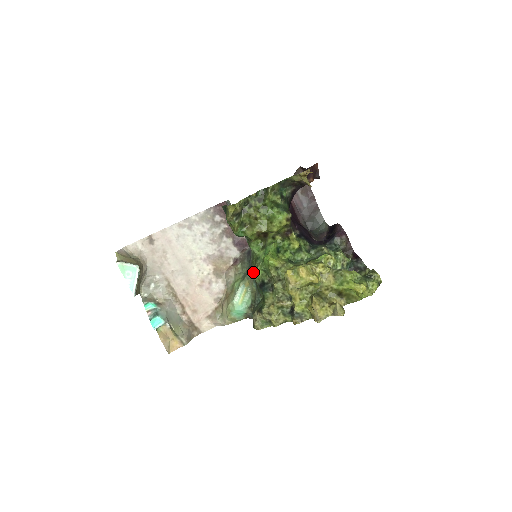
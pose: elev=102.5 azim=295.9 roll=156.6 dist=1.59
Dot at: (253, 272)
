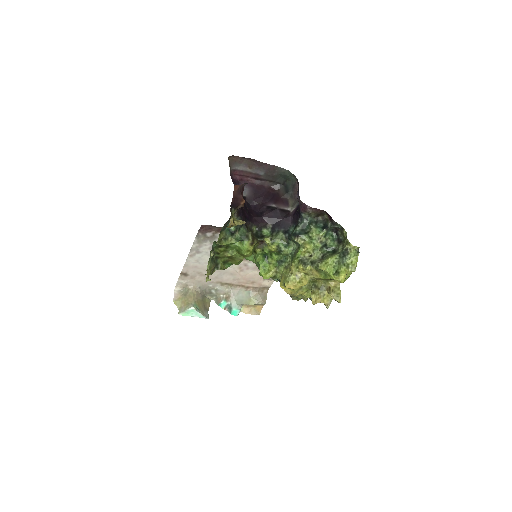
Dot at: occluded
